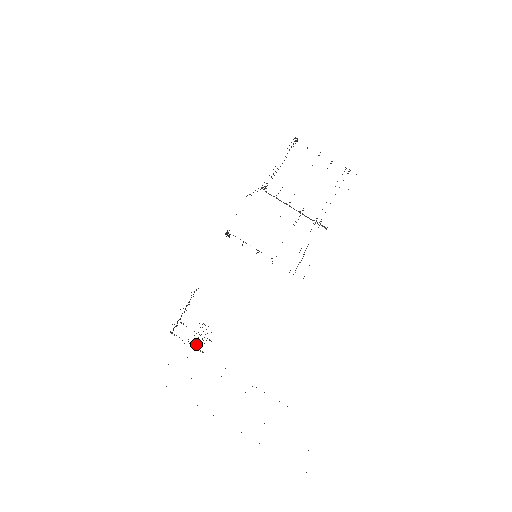
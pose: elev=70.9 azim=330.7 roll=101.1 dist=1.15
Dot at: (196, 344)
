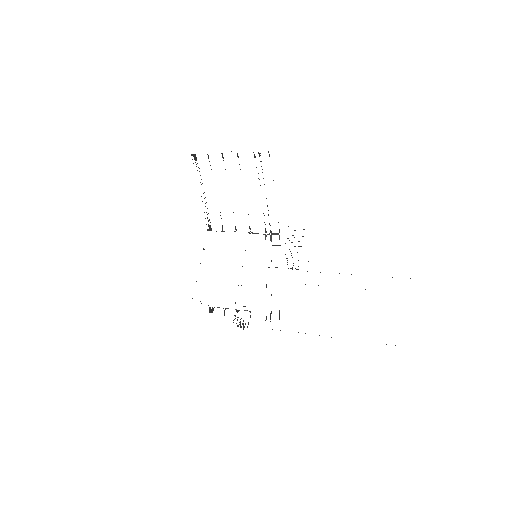
Dot at: occluded
